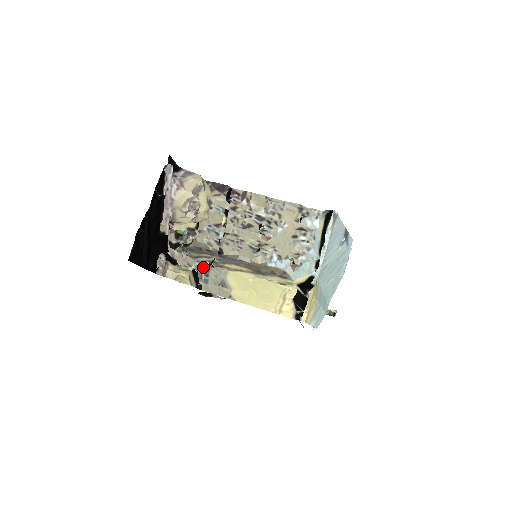
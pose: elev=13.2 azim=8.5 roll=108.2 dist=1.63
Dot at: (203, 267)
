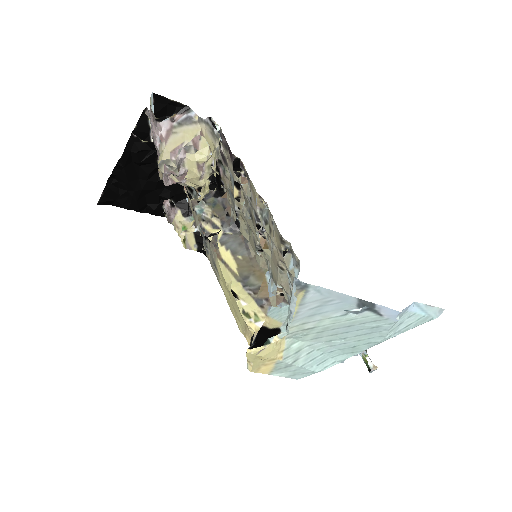
Dot at: (203, 235)
